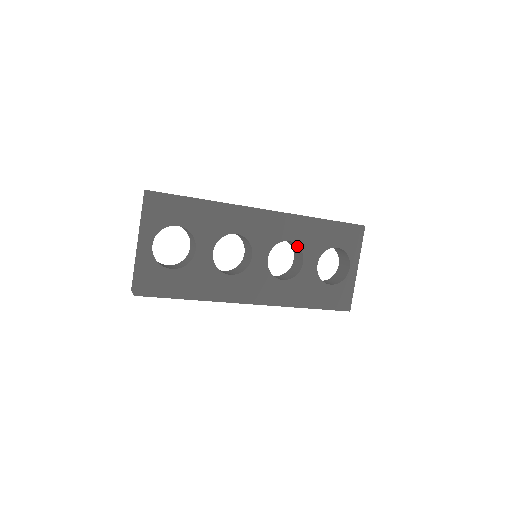
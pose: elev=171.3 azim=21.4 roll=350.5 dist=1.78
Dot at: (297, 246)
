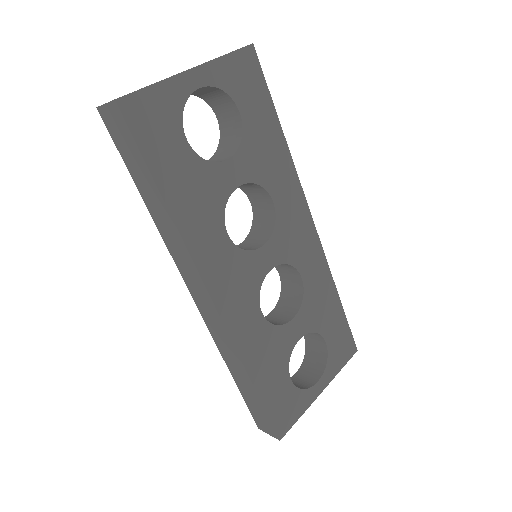
Dot at: (299, 295)
